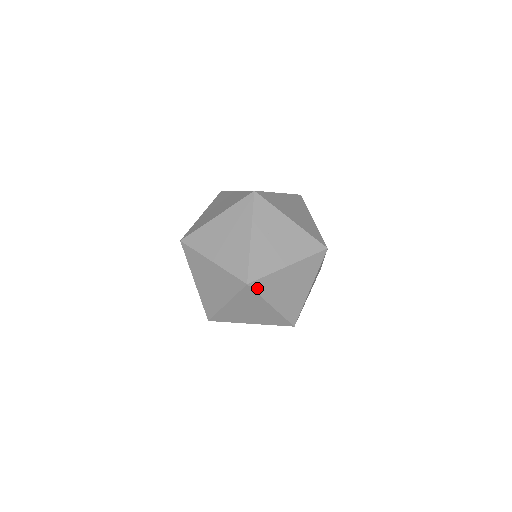
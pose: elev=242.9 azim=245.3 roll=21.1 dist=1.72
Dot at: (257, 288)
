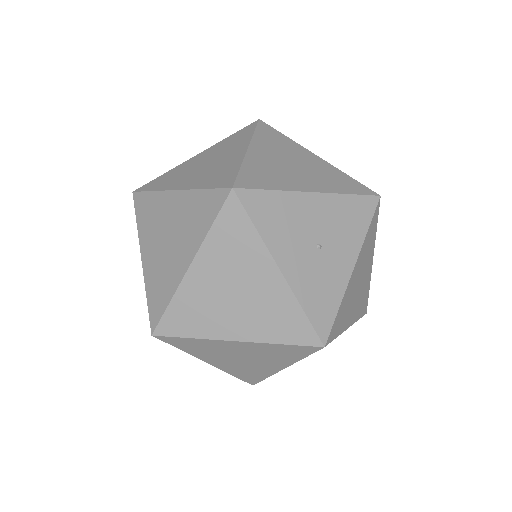
Dot at: occluded
